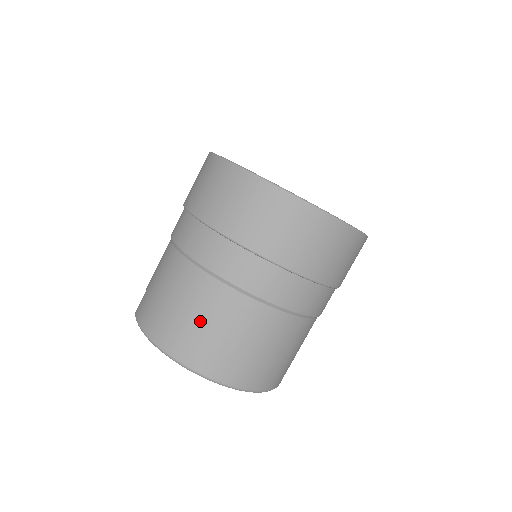
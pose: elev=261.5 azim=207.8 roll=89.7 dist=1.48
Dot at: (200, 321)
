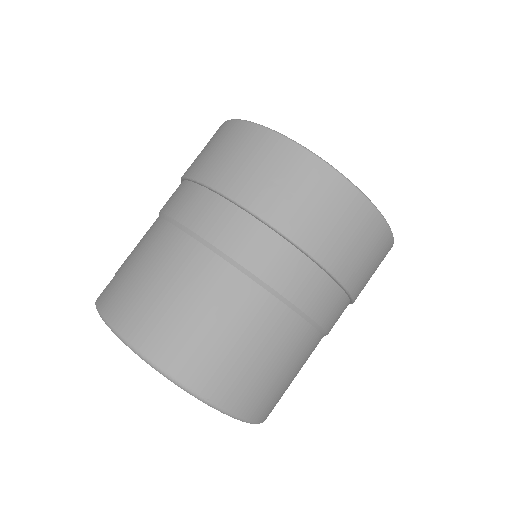
Dot at: (188, 307)
